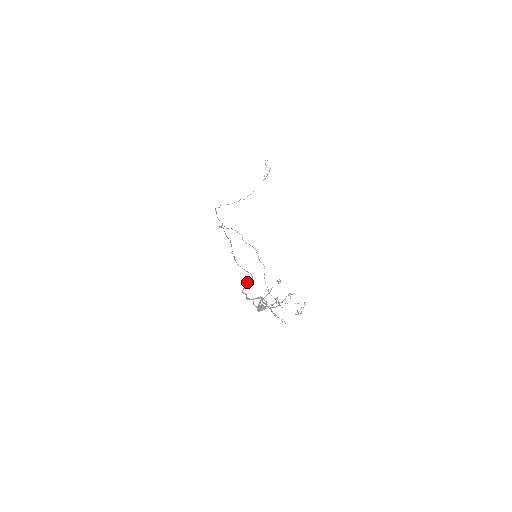
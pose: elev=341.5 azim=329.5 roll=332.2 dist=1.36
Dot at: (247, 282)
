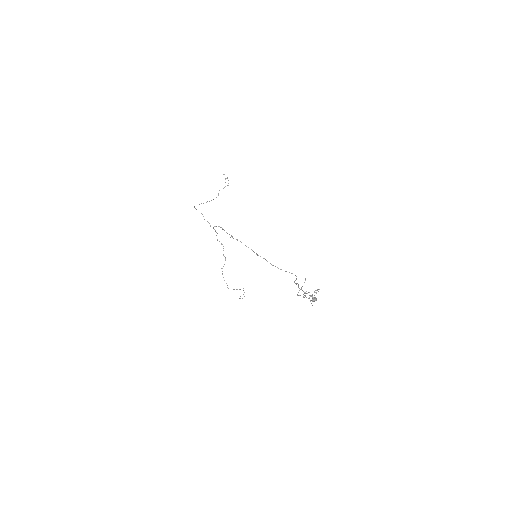
Dot at: (295, 280)
